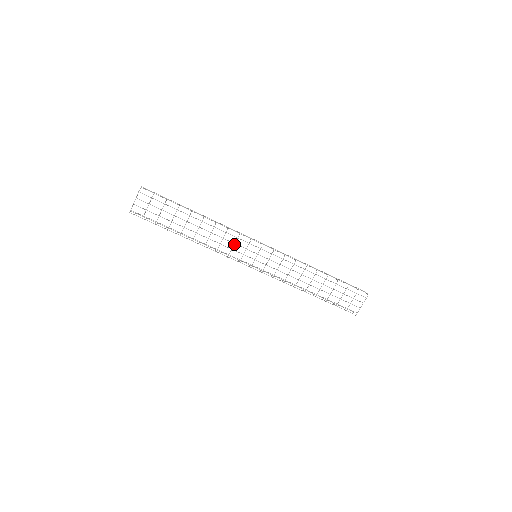
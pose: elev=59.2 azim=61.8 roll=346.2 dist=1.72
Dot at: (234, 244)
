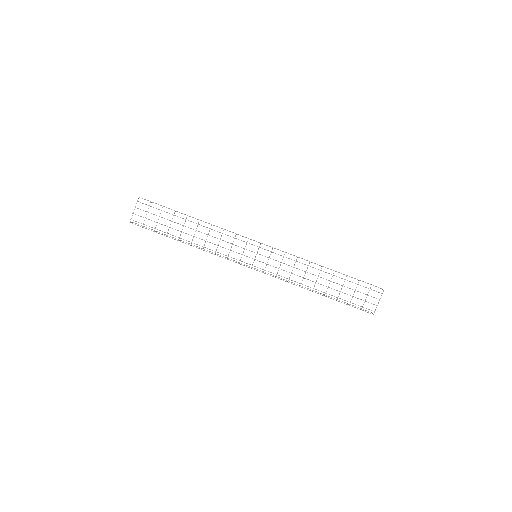
Dot at: occluded
